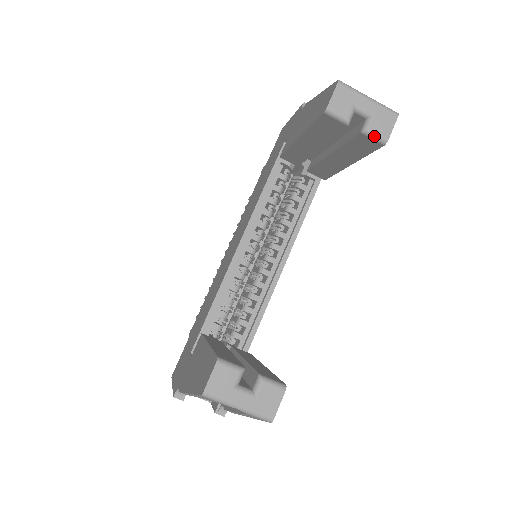
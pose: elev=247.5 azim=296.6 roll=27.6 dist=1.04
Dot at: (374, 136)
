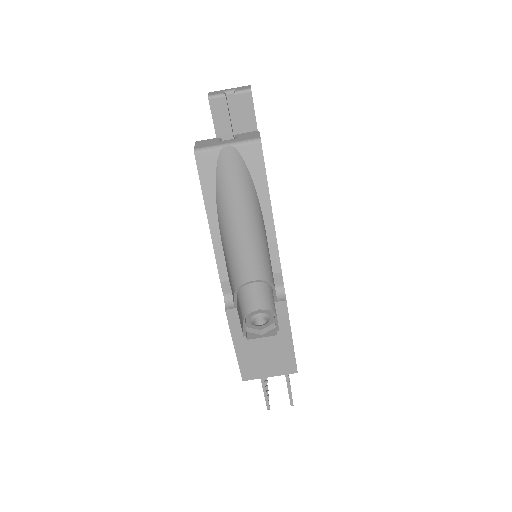
Dot at: (242, 91)
